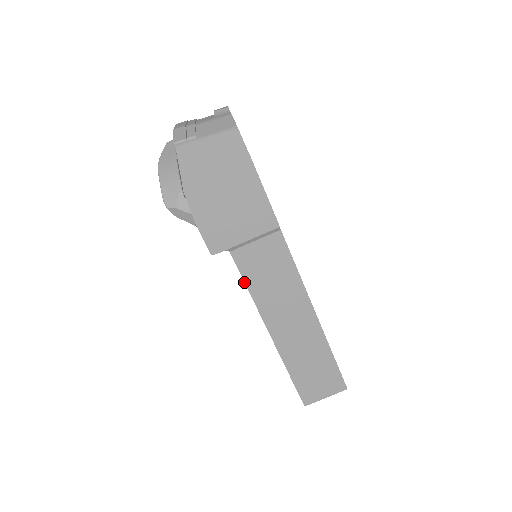
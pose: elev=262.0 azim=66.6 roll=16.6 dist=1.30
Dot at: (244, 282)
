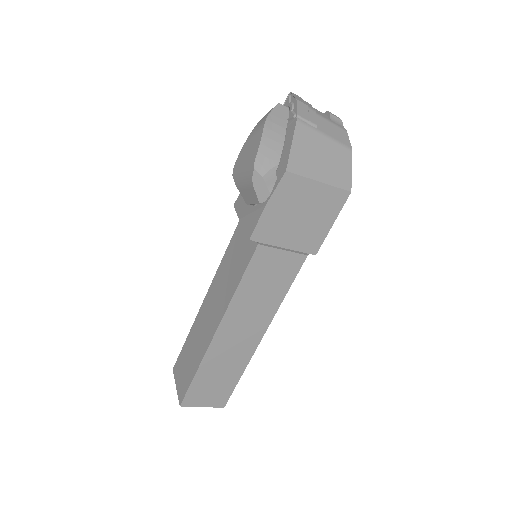
Dot at: (242, 276)
